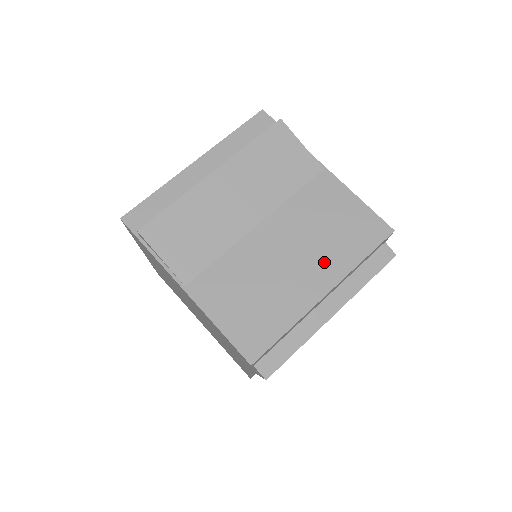
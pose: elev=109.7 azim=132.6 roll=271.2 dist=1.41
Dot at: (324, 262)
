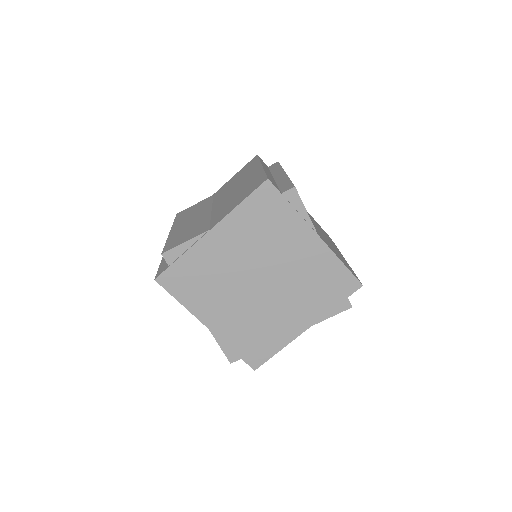
Dot at: (248, 174)
